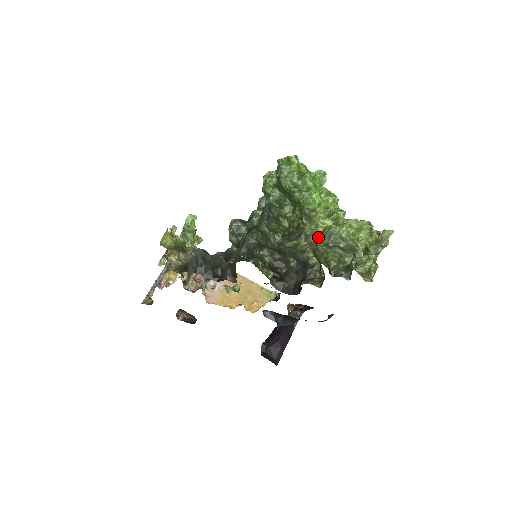
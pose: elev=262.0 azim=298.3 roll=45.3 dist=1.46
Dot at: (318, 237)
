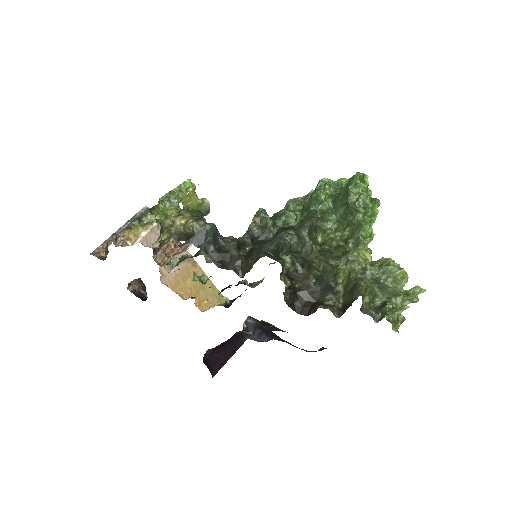
Dot at: (370, 268)
